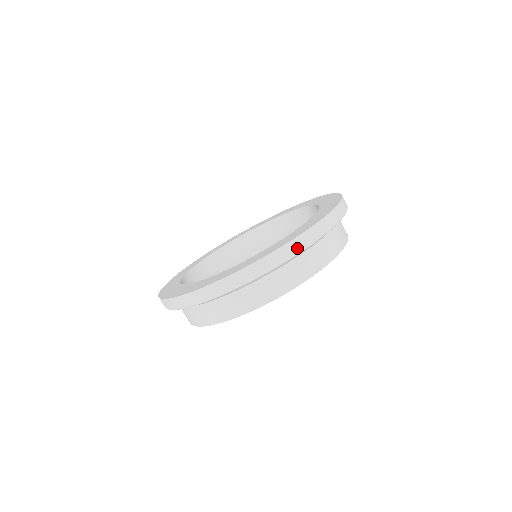
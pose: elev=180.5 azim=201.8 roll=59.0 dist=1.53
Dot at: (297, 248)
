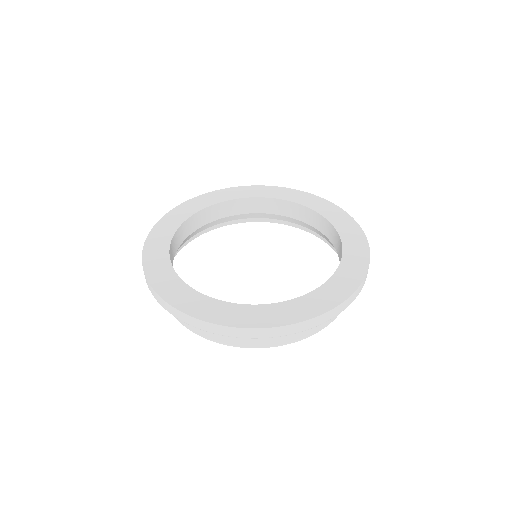
Dot at: (252, 335)
